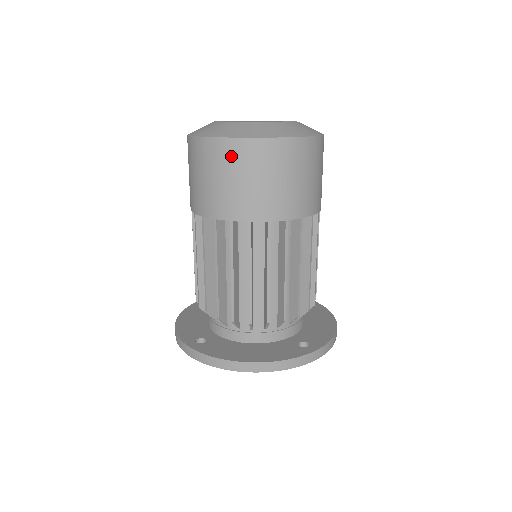
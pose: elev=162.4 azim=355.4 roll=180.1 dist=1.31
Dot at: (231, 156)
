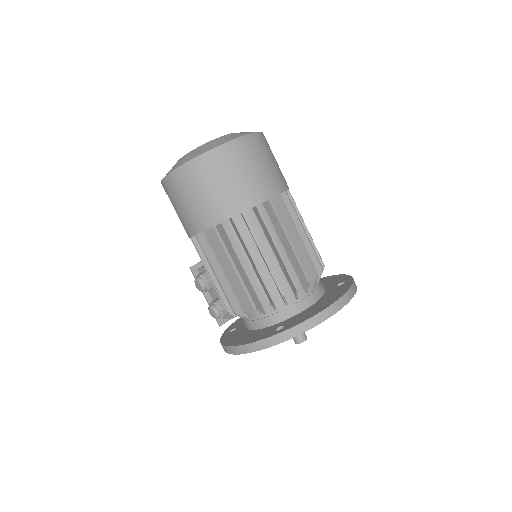
Dot at: (234, 155)
